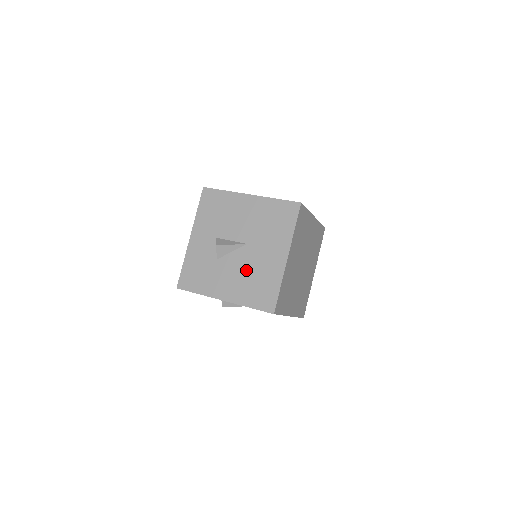
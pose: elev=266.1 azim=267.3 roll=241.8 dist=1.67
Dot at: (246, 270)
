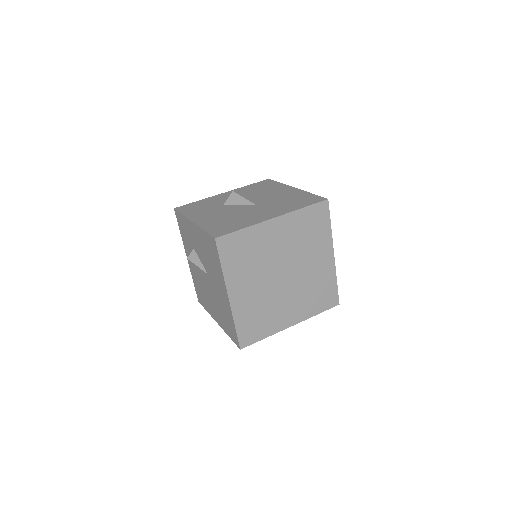
Dot at: (234, 214)
